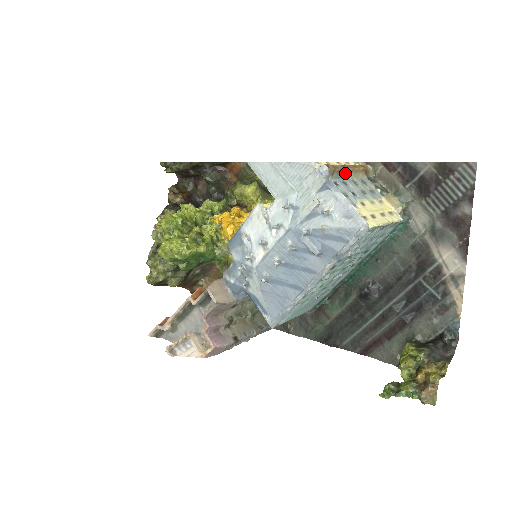
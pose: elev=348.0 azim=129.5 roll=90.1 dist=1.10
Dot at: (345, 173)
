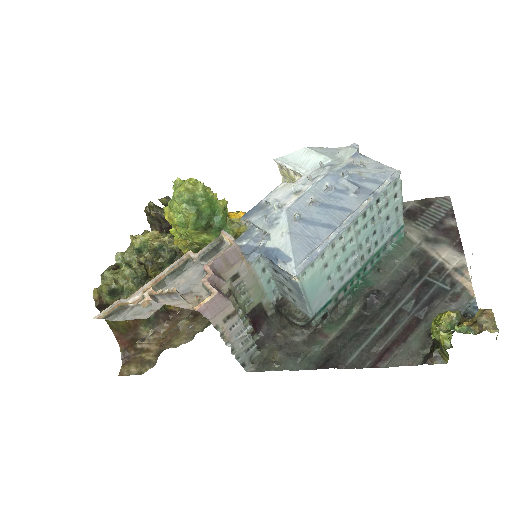
Dot at: occluded
